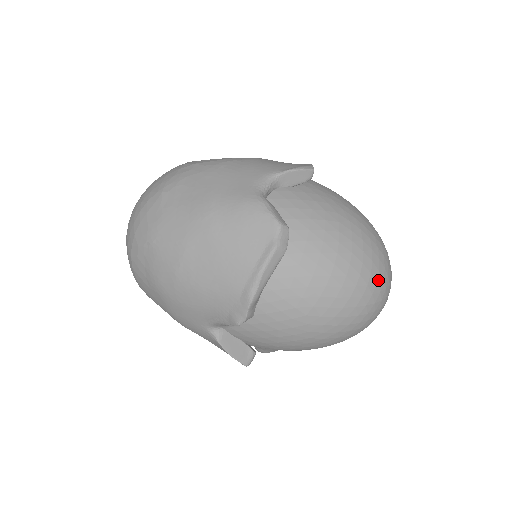
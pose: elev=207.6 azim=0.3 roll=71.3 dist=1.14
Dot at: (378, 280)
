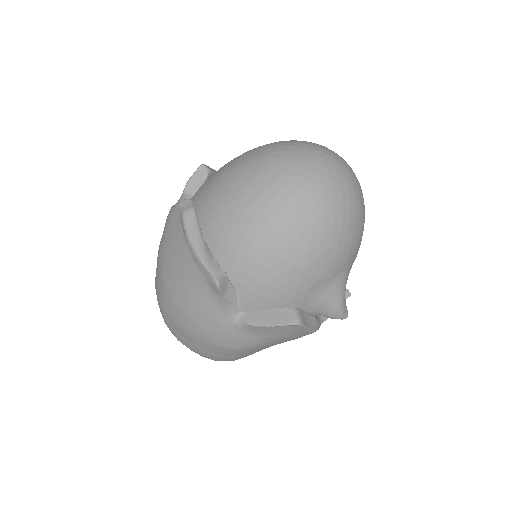
Dot at: (290, 156)
